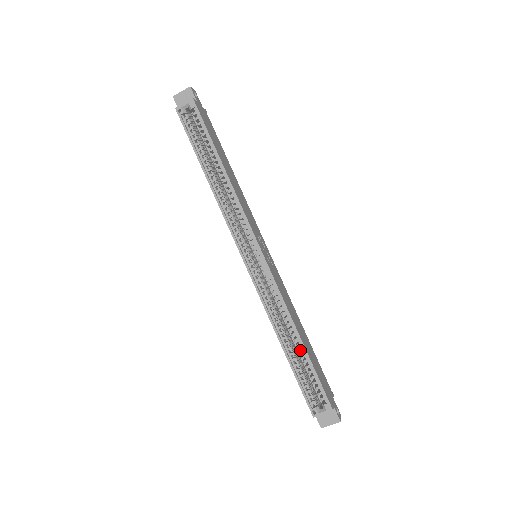
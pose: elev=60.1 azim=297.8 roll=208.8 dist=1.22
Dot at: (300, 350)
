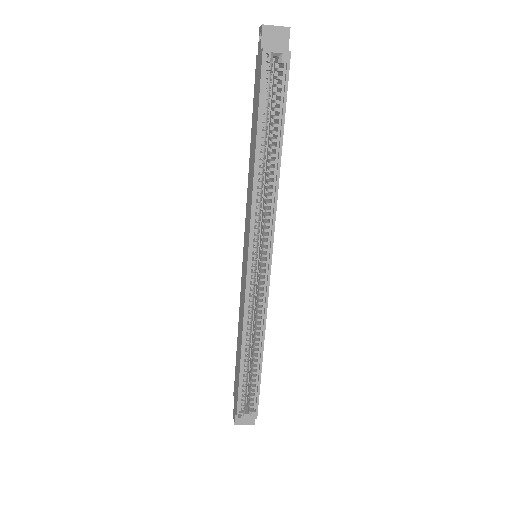
Dot at: (256, 362)
